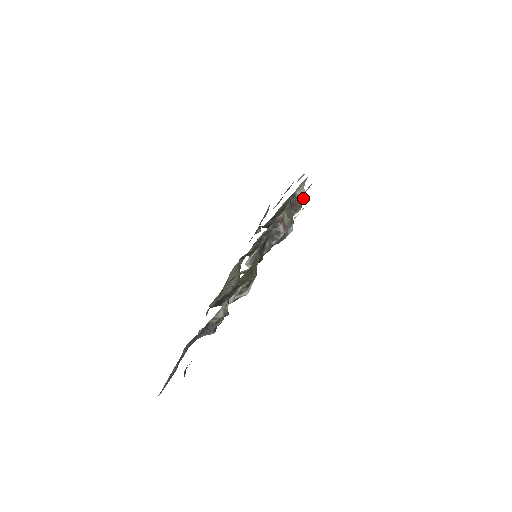
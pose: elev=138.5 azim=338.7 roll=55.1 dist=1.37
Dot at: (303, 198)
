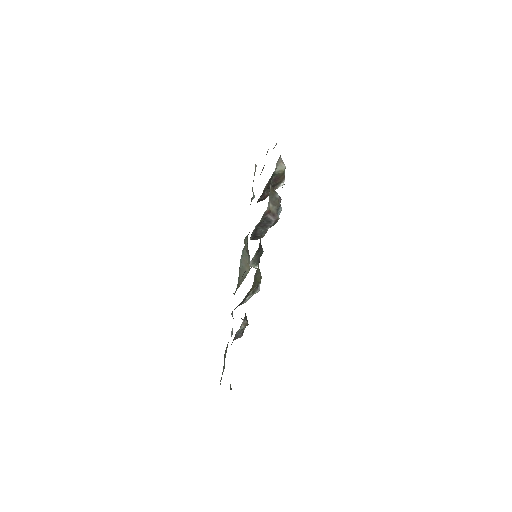
Dot at: (283, 171)
